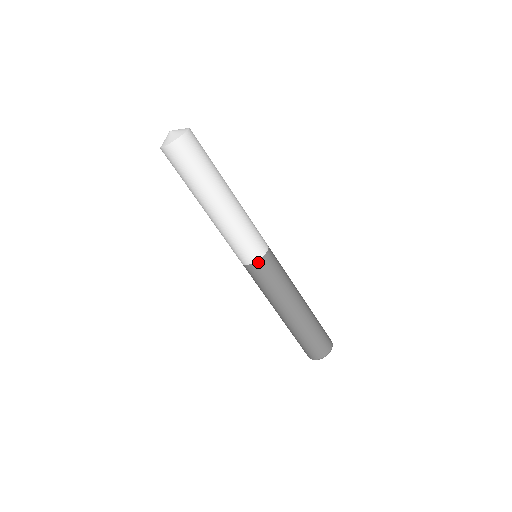
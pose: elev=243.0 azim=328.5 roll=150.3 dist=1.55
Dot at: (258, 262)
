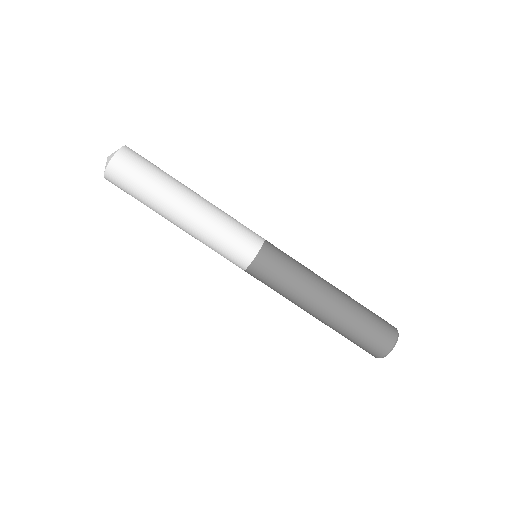
Dot at: (264, 248)
